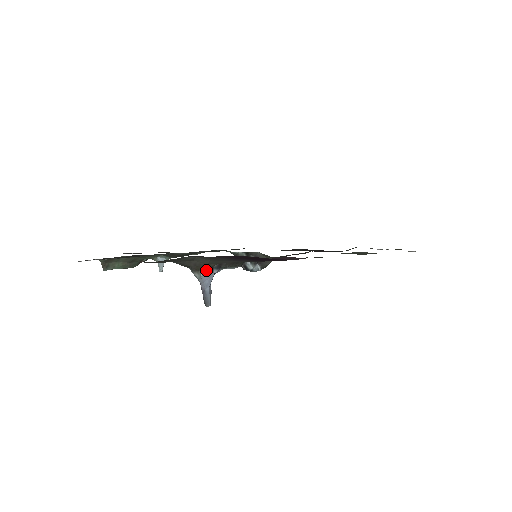
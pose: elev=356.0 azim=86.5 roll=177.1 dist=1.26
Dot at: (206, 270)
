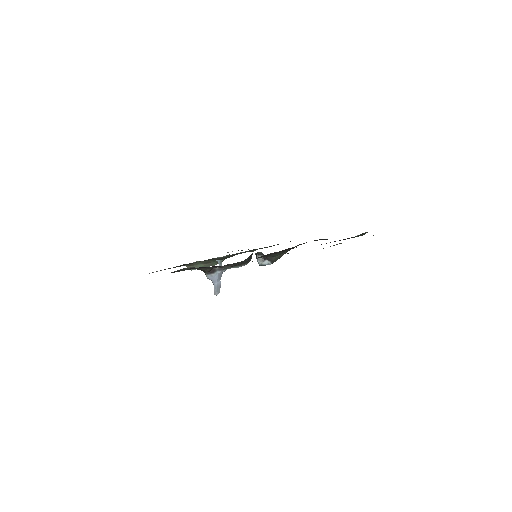
Dot at: (208, 273)
